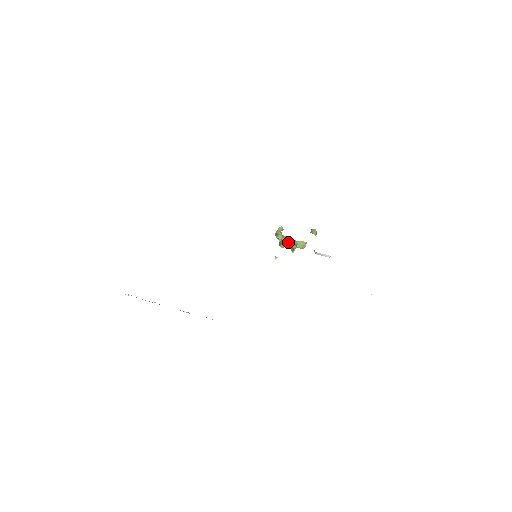
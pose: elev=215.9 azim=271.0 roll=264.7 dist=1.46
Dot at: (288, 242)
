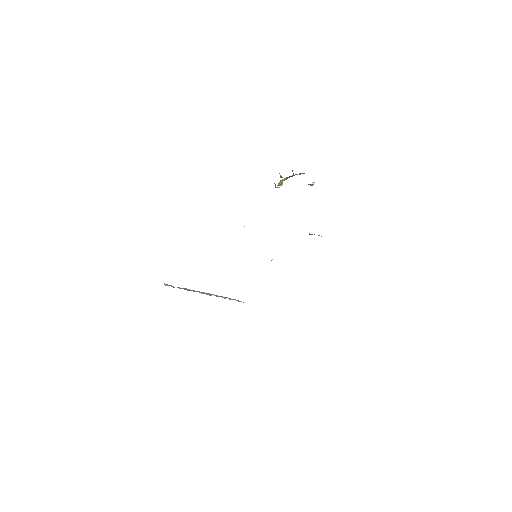
Dot at: (287, 178)
